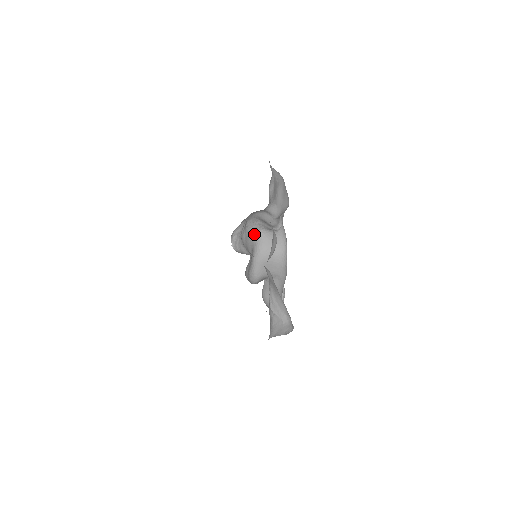
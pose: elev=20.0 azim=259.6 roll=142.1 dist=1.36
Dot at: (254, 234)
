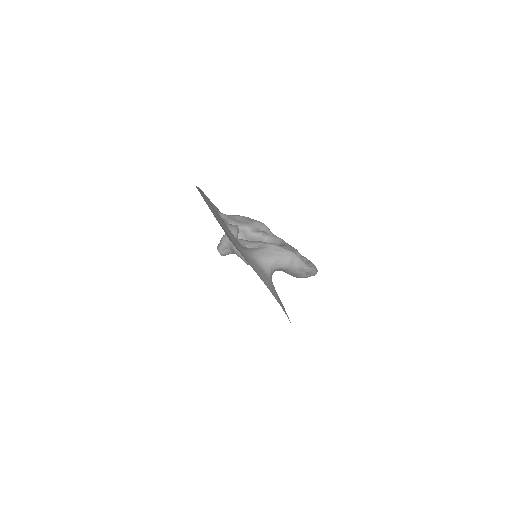
Dot at: occluded
